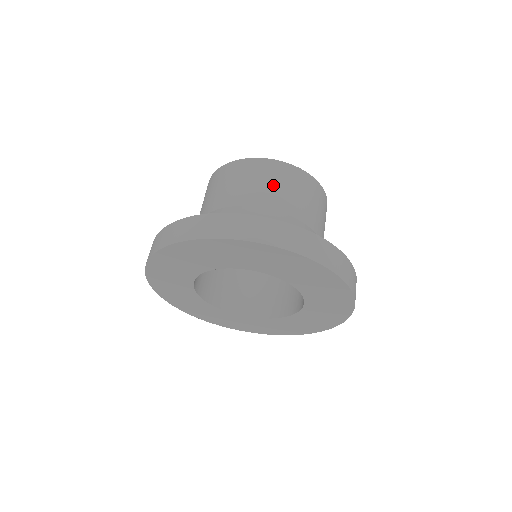
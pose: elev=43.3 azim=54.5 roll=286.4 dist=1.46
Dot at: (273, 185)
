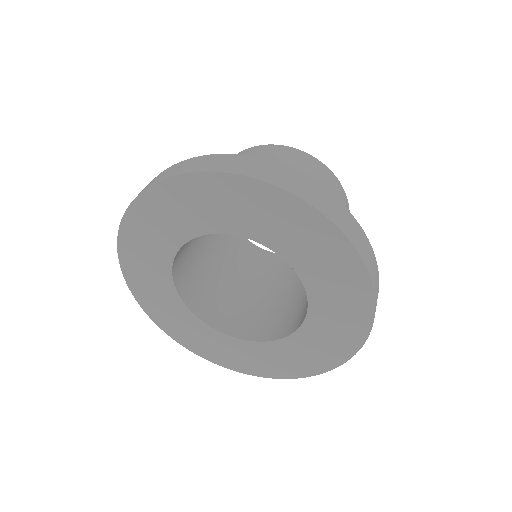
Dot at: (287, 165)
